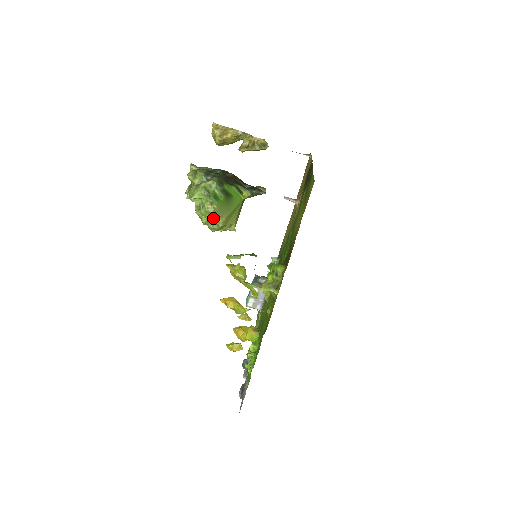
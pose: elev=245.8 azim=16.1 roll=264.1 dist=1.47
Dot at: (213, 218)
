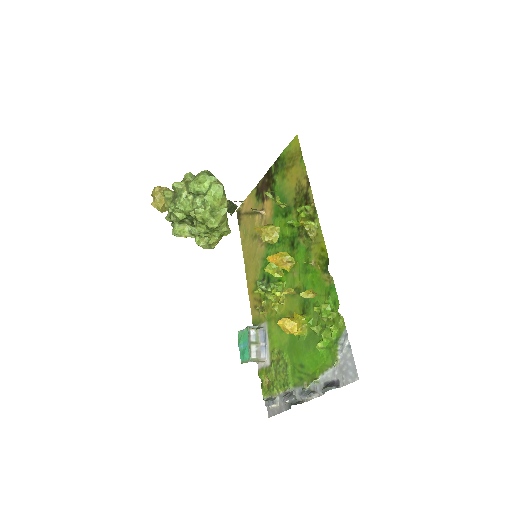
Dot at: (223, 194)
